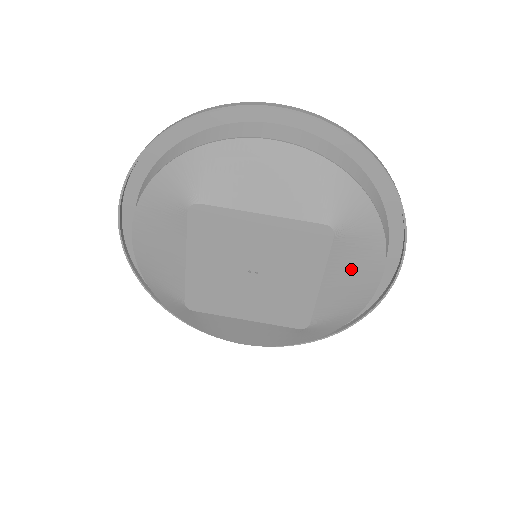
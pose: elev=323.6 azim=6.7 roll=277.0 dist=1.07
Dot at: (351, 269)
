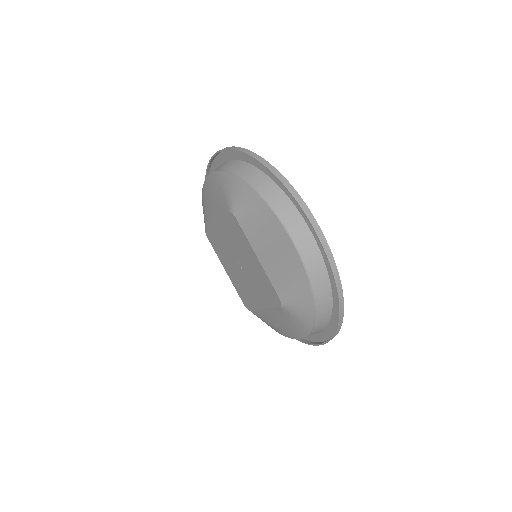
Dot at: (283, 321)
